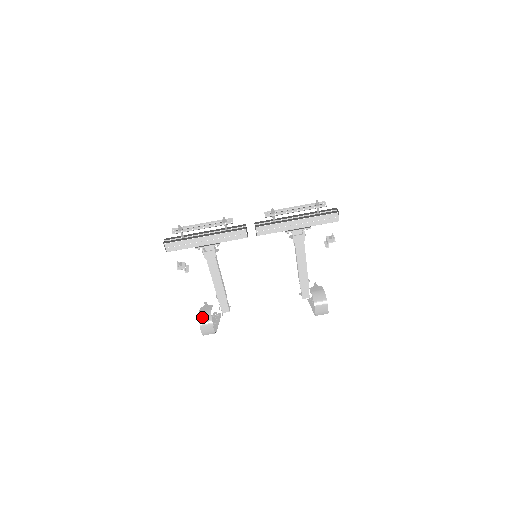
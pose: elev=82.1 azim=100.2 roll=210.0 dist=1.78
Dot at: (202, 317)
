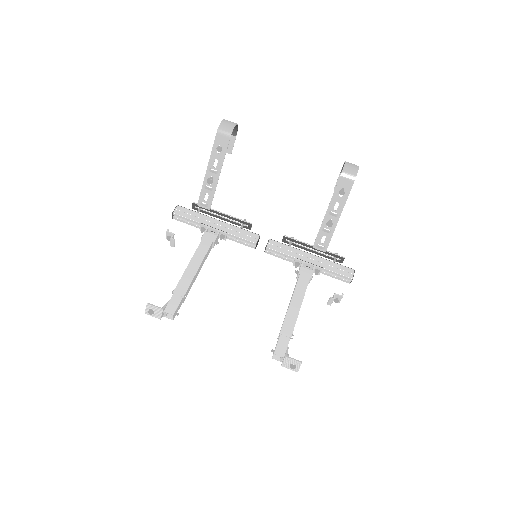
Dot at: occluded
